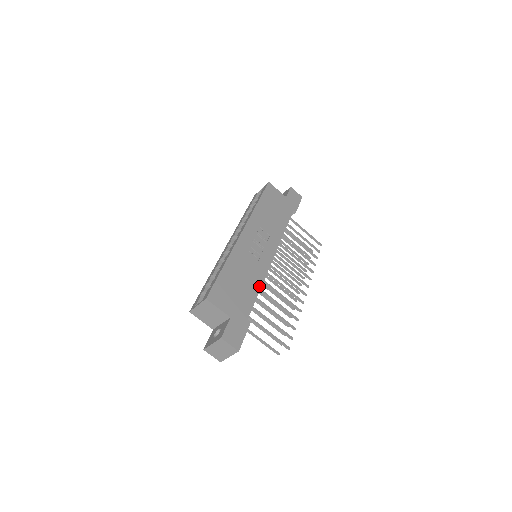
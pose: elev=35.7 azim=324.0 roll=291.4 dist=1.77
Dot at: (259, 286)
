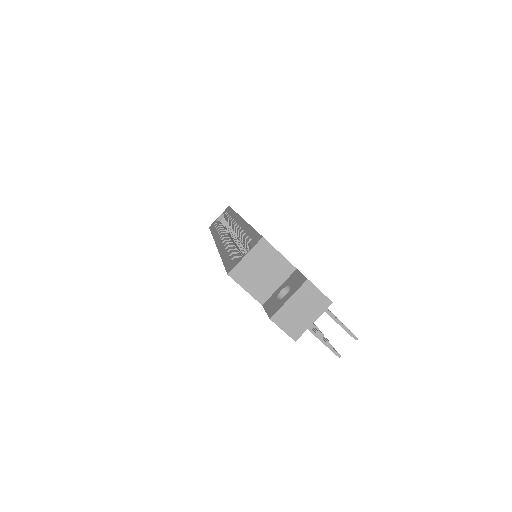
Dot at: occluded
